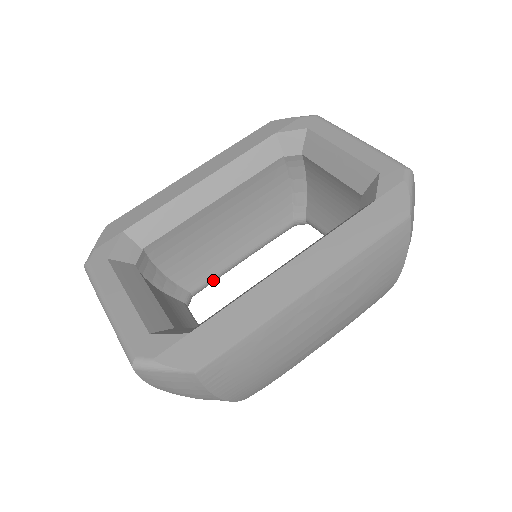
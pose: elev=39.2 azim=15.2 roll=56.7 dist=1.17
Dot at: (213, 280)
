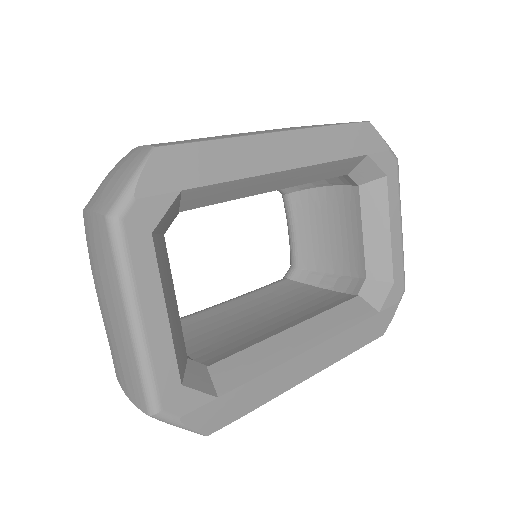
Dot at: occluded
